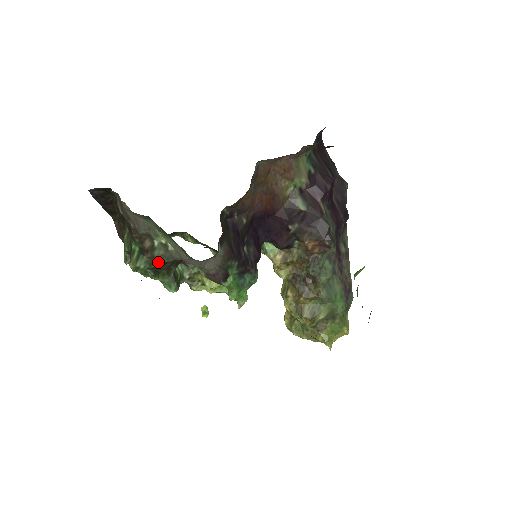
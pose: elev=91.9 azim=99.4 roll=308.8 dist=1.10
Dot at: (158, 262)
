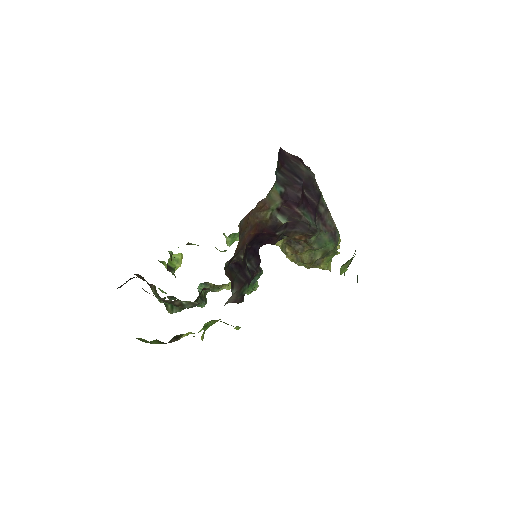
Dot at: occluded
